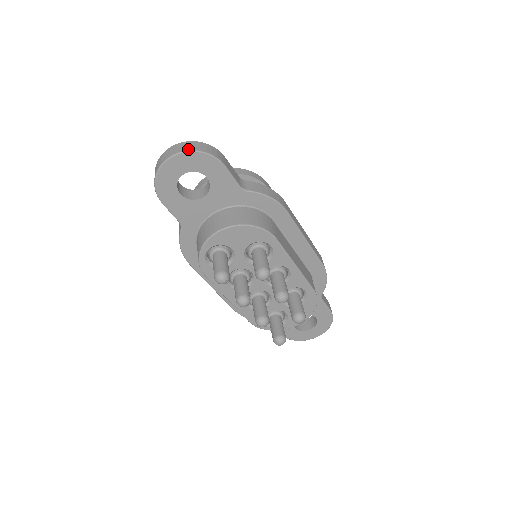
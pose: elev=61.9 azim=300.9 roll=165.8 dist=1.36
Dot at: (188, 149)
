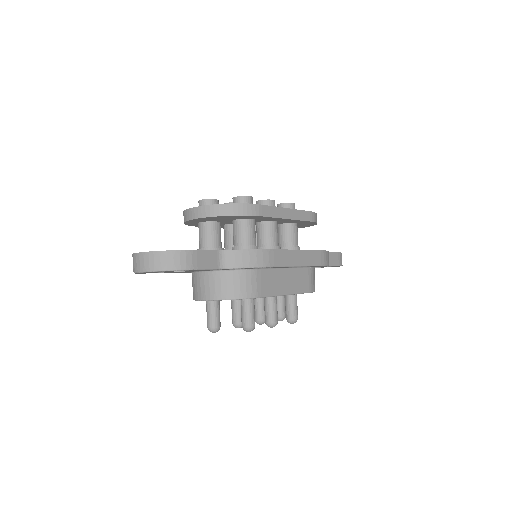
Dot at: (155, 268)
